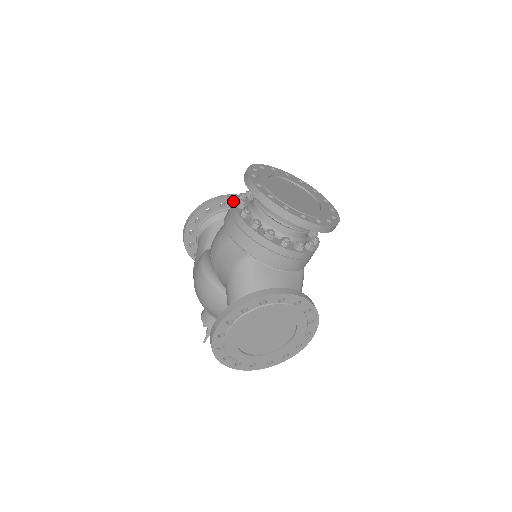
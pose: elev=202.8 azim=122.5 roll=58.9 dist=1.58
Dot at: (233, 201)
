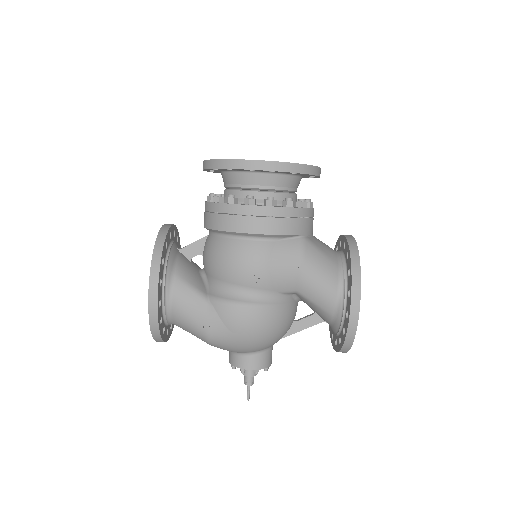
Dot at: (236, 206)
